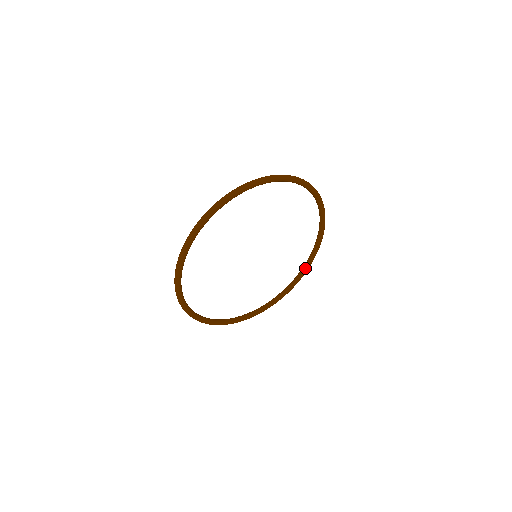
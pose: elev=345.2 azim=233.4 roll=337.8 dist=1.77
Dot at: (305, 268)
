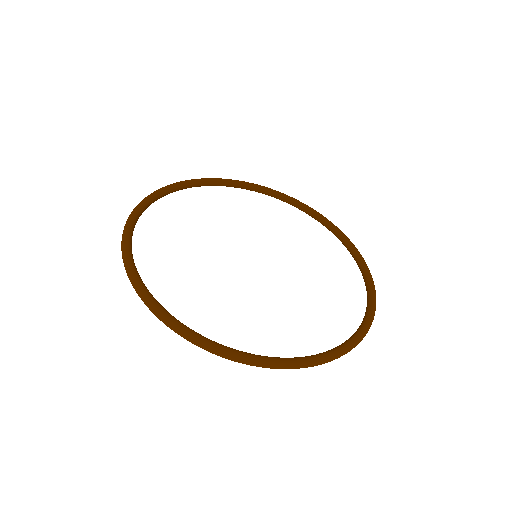
Dot at: (369, 299)
